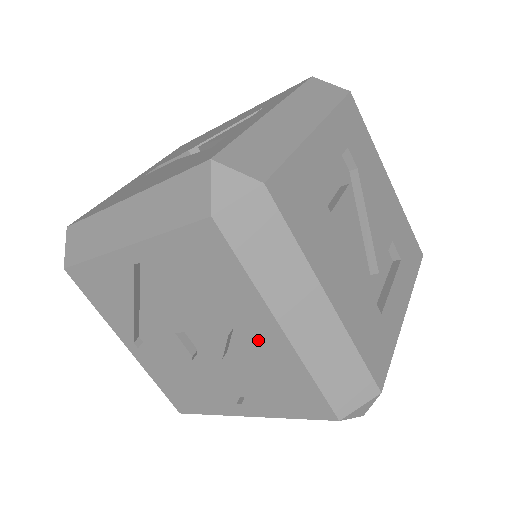
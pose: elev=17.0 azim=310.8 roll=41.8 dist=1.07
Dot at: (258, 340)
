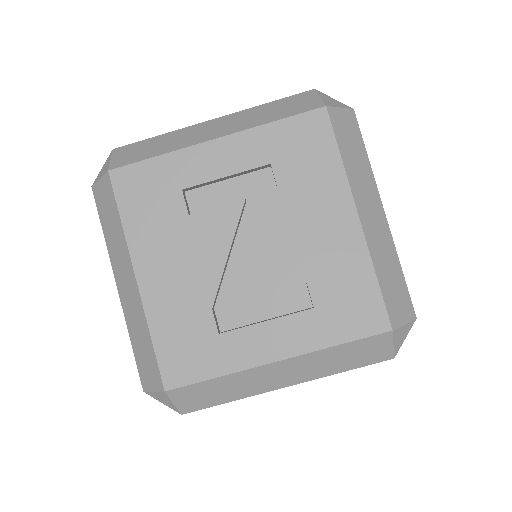
Dot at: occluded
